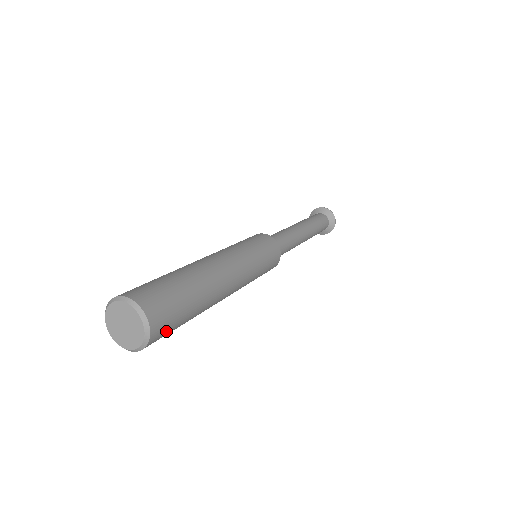
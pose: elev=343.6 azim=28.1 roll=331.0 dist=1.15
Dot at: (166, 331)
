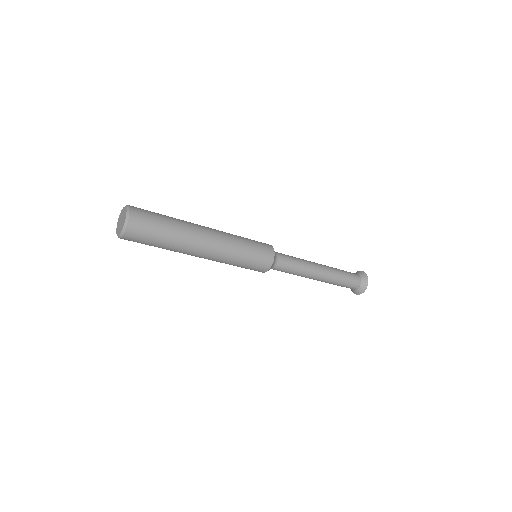
Dot at: (145, 214)
